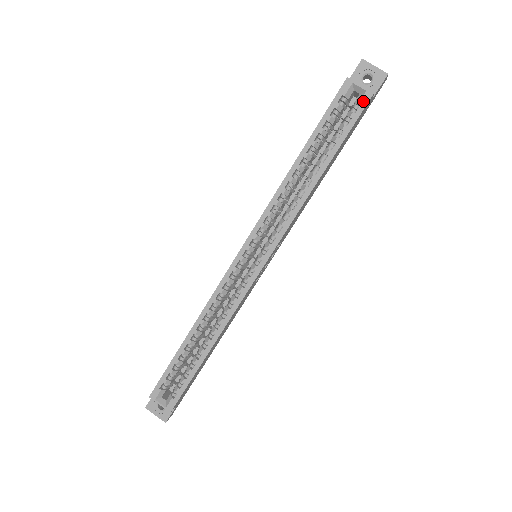
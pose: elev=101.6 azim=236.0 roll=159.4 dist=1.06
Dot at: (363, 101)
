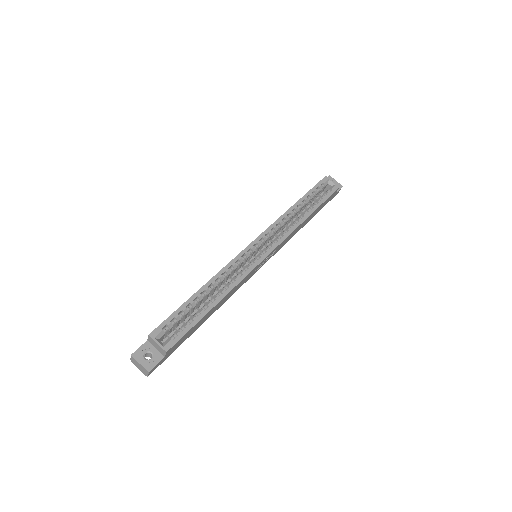
Dot at: (334, 188)
